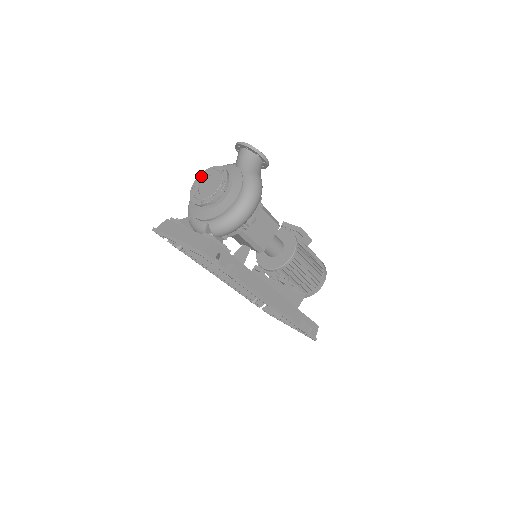
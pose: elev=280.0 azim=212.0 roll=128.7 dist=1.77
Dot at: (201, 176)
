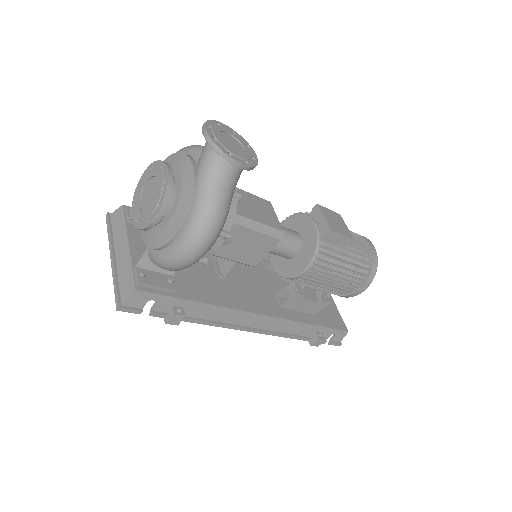
Dot at: (151, 167)
